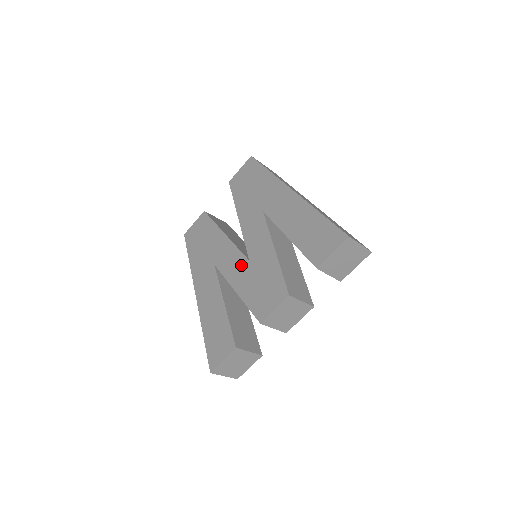
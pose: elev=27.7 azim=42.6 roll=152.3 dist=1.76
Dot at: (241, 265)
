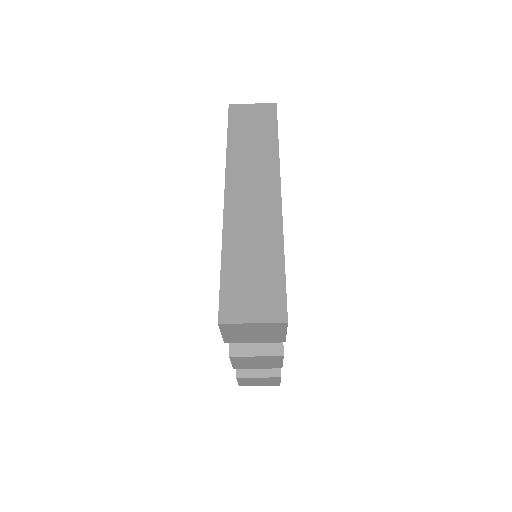
Dot at: occluded
